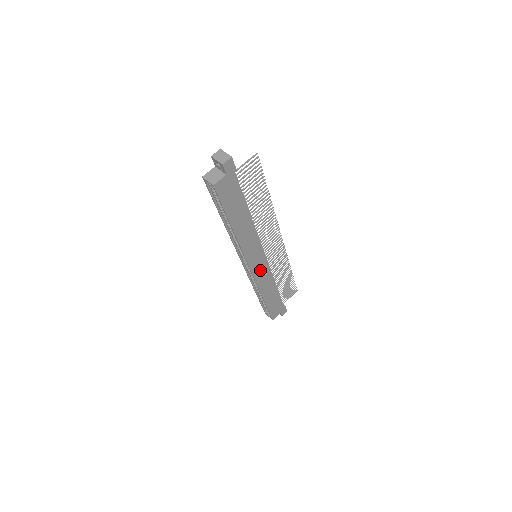
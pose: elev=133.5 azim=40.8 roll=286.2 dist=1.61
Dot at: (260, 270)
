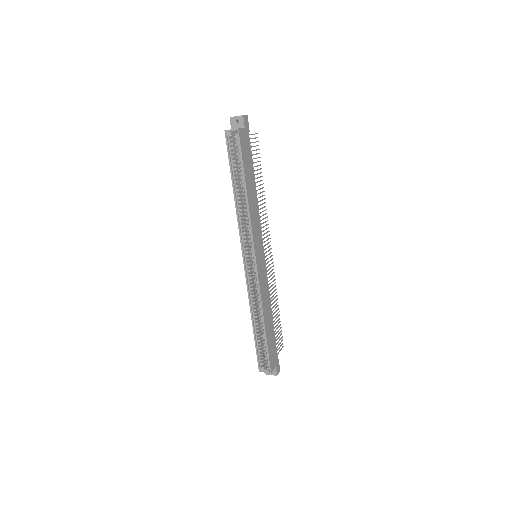
Dot at: (261, 272)
